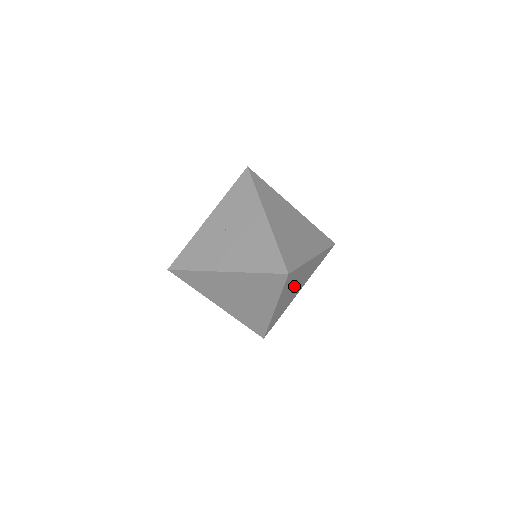
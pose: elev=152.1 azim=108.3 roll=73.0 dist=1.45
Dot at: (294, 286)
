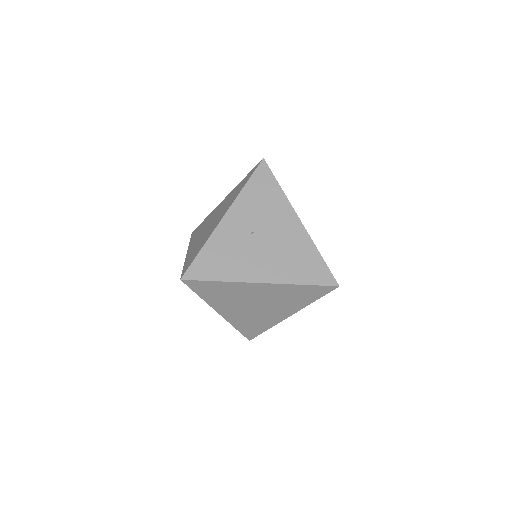
Dot at: occluded
